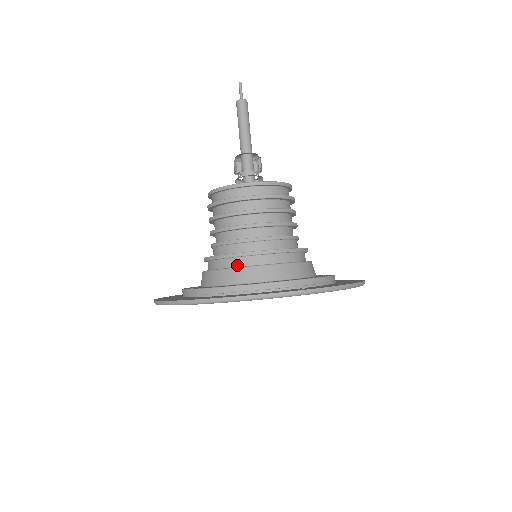
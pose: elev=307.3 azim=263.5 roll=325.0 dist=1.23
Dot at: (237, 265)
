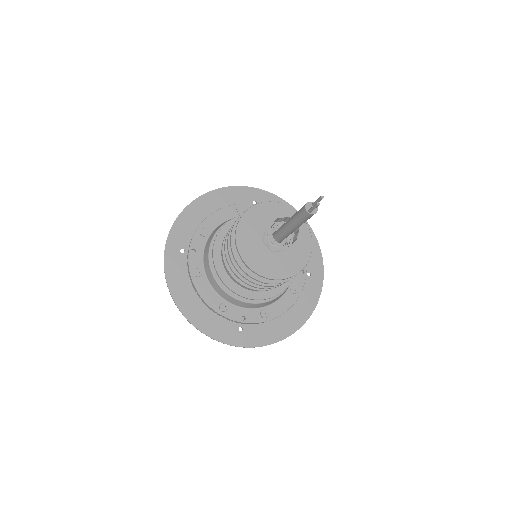
Dot at: occluded
